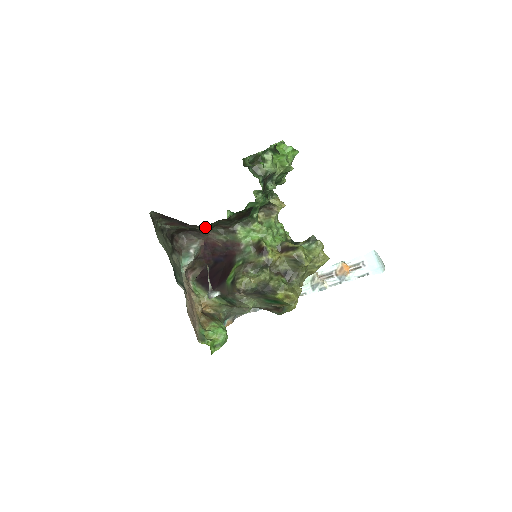
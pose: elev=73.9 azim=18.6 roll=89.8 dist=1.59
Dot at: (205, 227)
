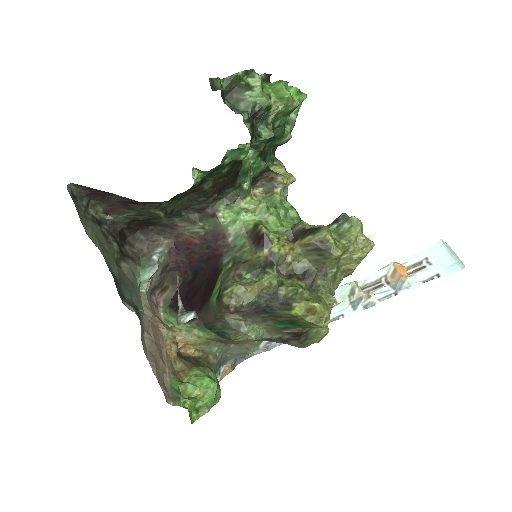
Dot at: (164, 208)
